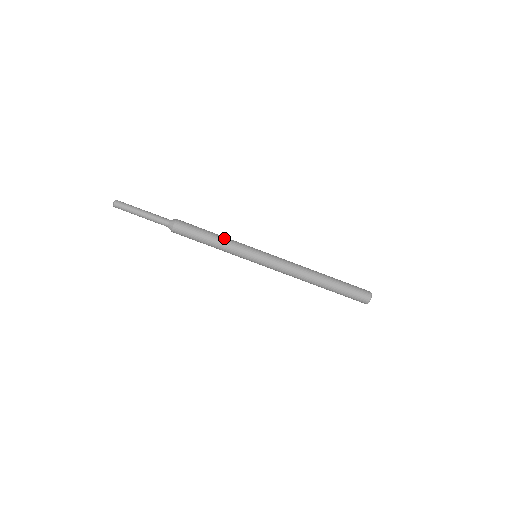
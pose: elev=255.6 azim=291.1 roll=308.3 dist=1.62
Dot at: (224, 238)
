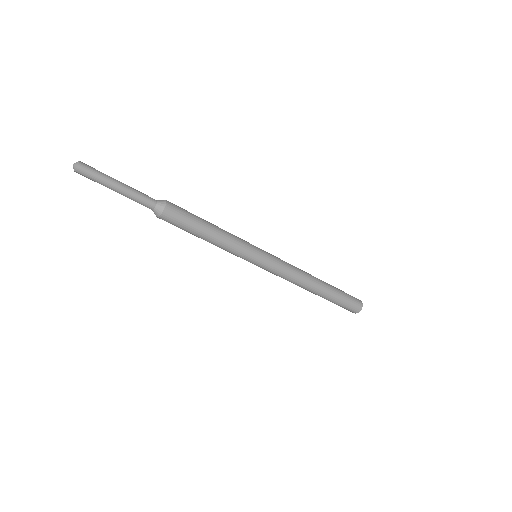
Dot at: (224, 235)
